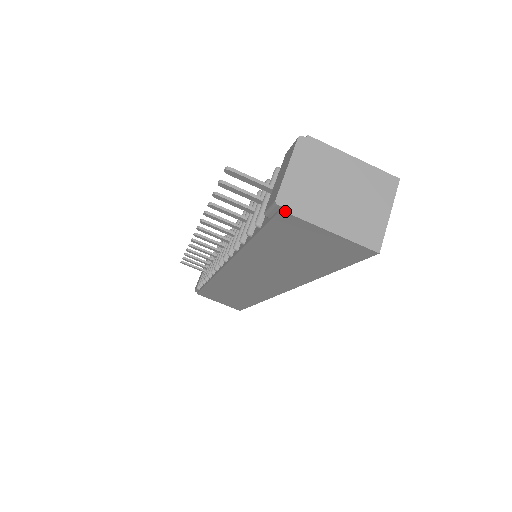
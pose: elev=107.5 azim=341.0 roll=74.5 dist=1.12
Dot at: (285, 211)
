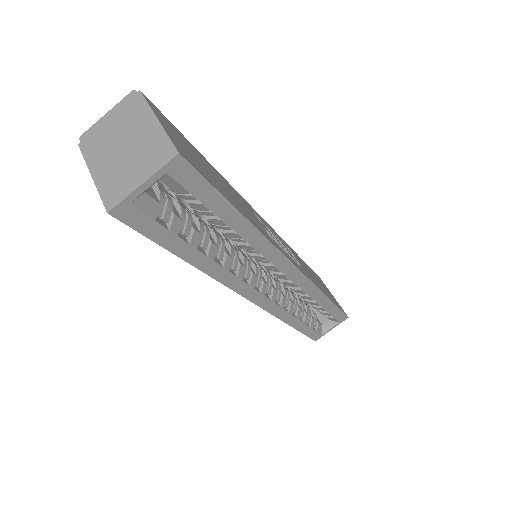
Dot at: (79, 146)
